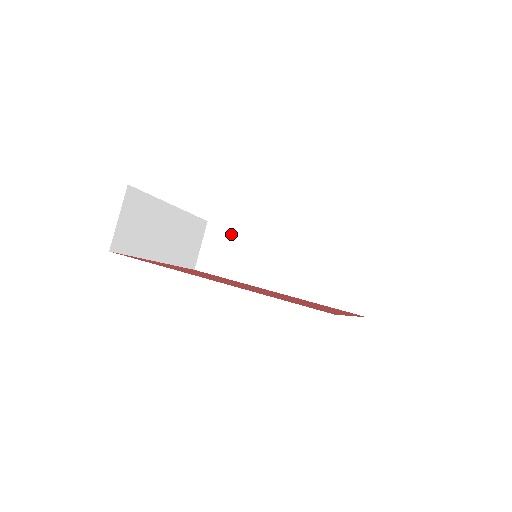
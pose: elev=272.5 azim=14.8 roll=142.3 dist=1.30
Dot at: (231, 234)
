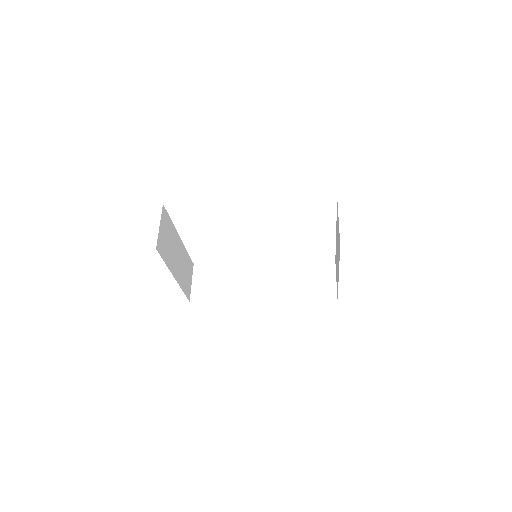
Dot at: (216, 269)
